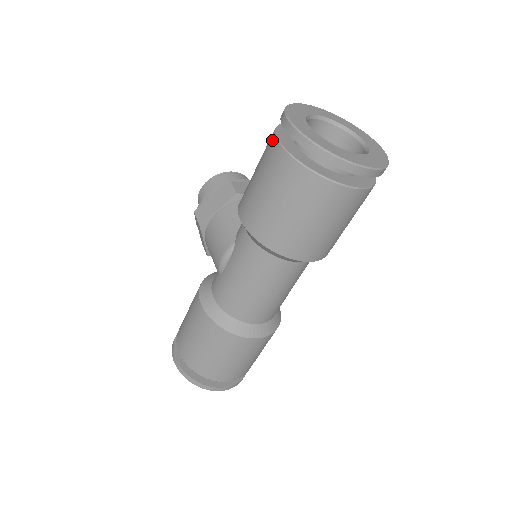
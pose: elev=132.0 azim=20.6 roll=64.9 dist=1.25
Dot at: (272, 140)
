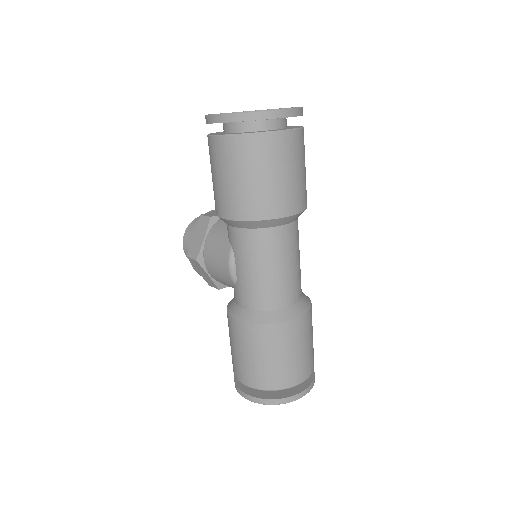
Dot at: (210, 141)
